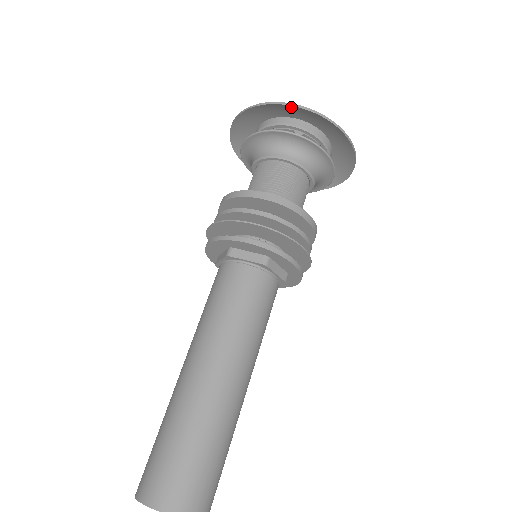
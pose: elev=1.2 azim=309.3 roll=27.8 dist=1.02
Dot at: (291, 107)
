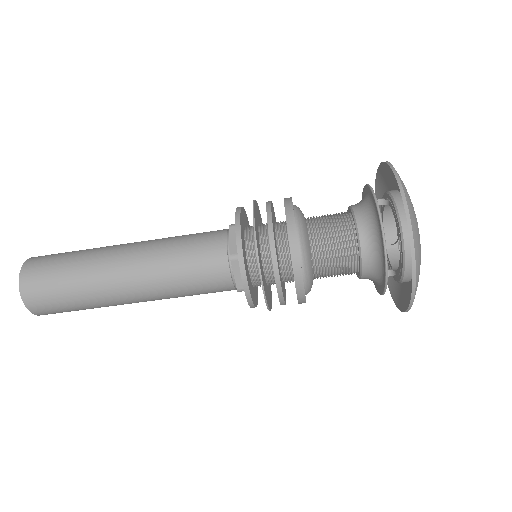
Dot at: (383, 168)
